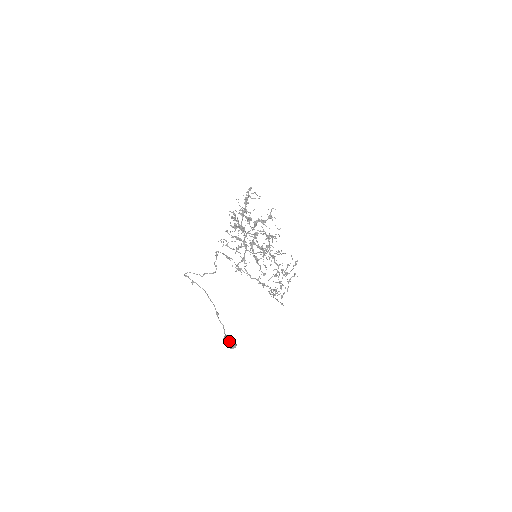
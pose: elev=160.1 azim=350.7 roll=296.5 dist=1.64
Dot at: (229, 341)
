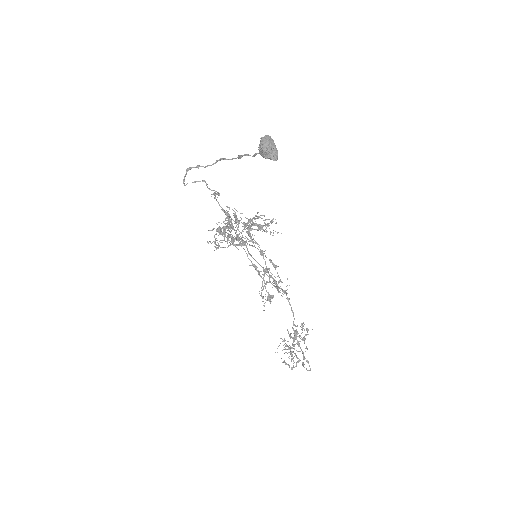
Dot at: (267, 138)
